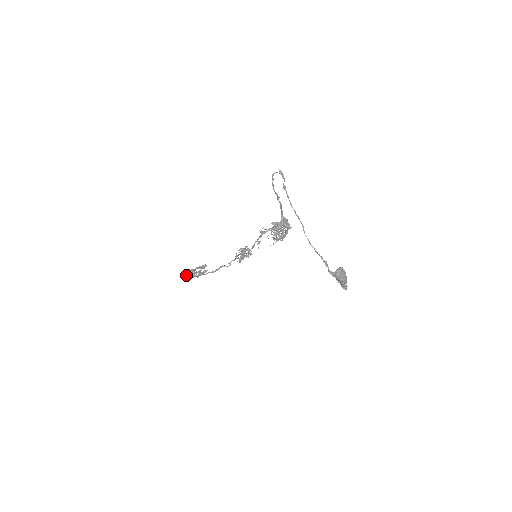
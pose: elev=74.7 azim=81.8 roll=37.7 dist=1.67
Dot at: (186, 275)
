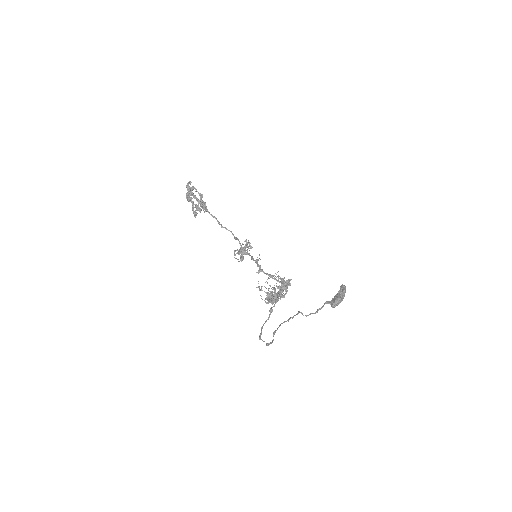
Dot at: (186, 198)
